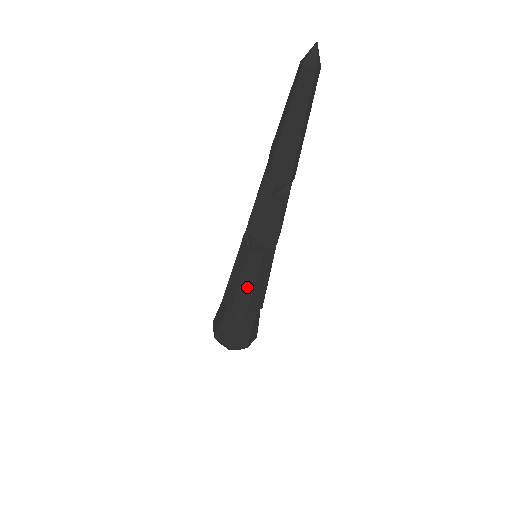
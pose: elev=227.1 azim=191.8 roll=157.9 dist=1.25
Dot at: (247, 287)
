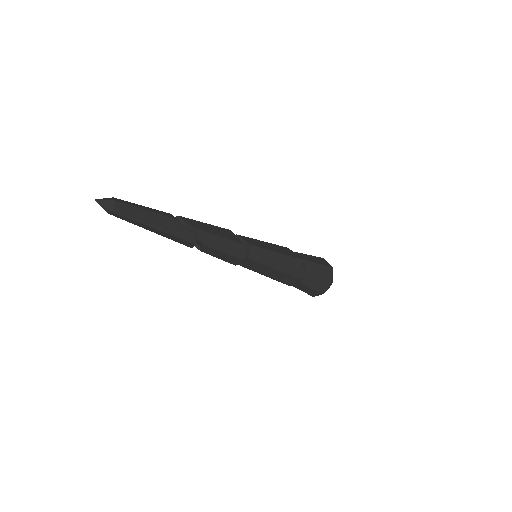
Dot at: occluded
